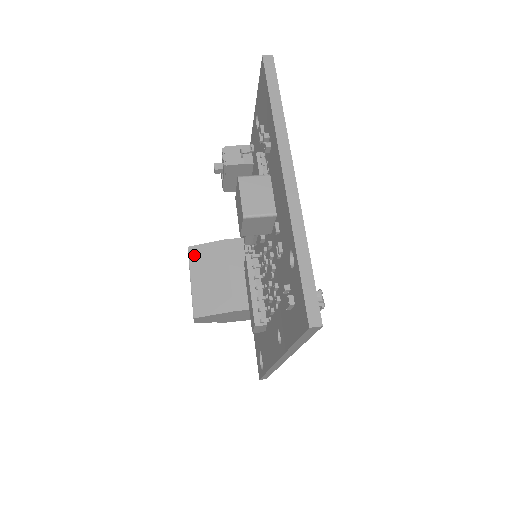
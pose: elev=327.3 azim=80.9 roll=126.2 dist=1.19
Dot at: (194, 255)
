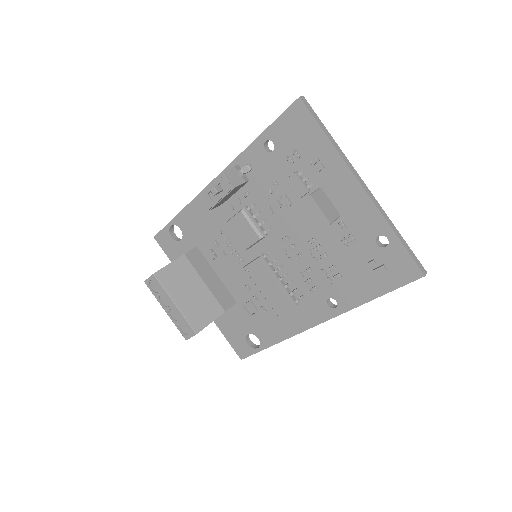
Dot at: (164, 279)
